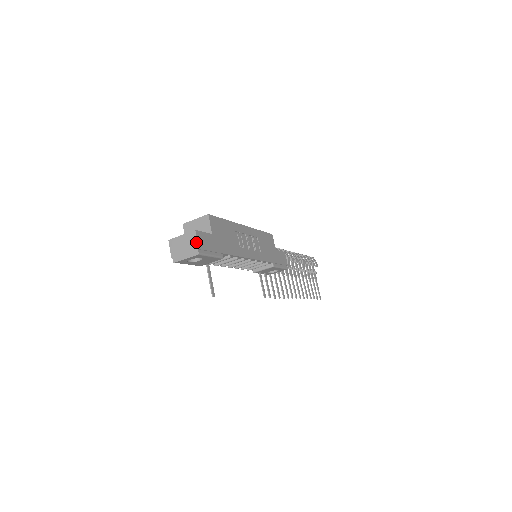
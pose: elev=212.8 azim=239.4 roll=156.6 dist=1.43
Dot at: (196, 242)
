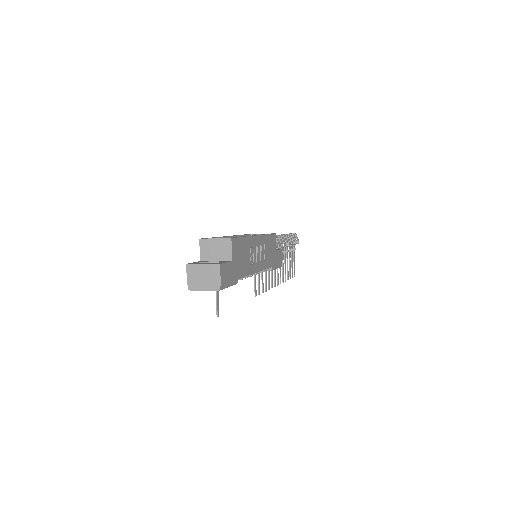
Dot at: (219, 277)
